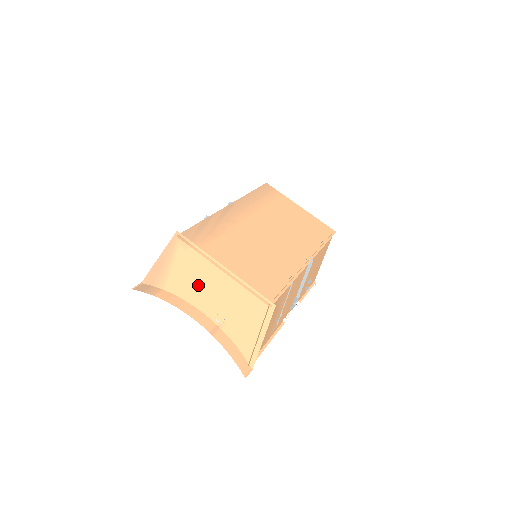
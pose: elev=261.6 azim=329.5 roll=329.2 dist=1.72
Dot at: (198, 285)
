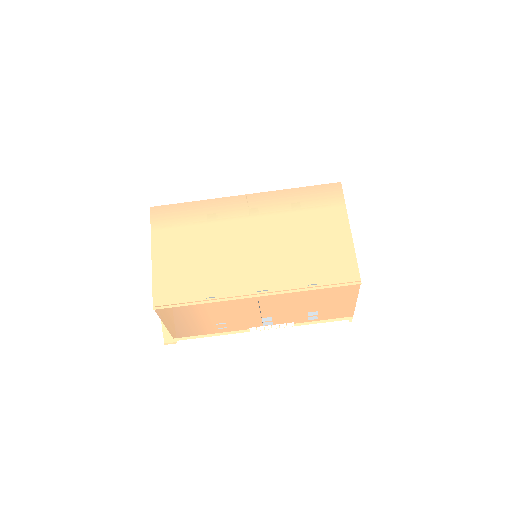
Dot at: occluded
